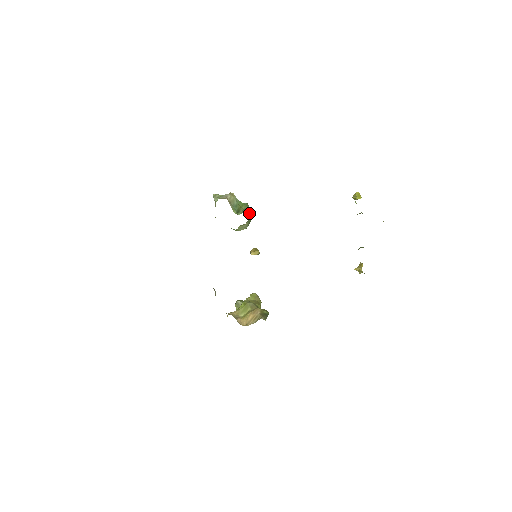
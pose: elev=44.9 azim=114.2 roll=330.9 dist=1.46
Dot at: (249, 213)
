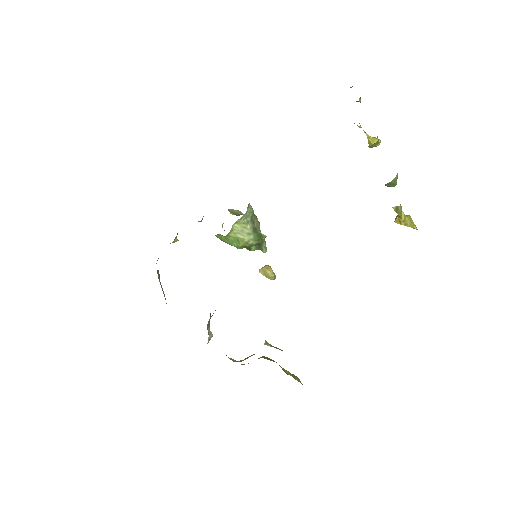
Dot at: (258, 227)
